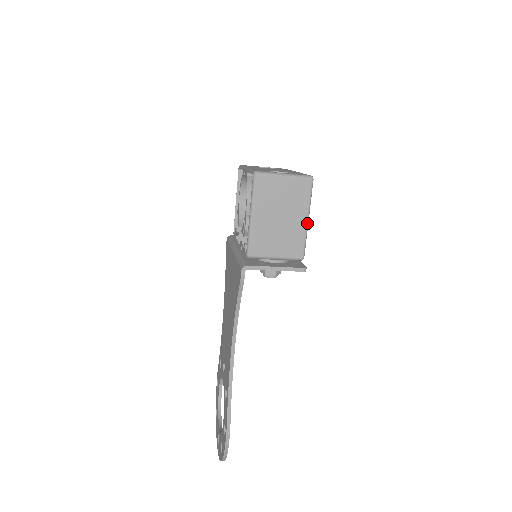
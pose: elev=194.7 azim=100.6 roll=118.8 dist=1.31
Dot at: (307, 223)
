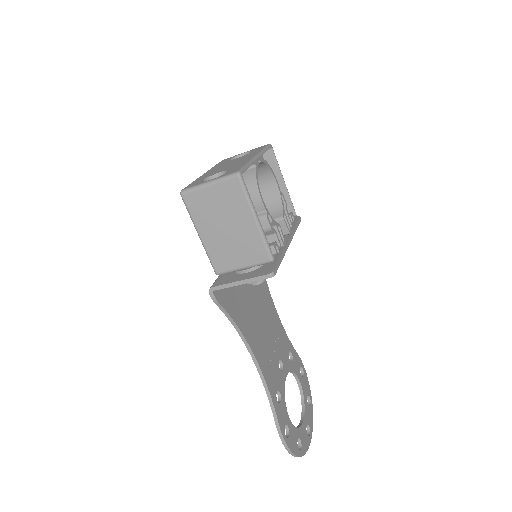
Dot at: (257, 223)
